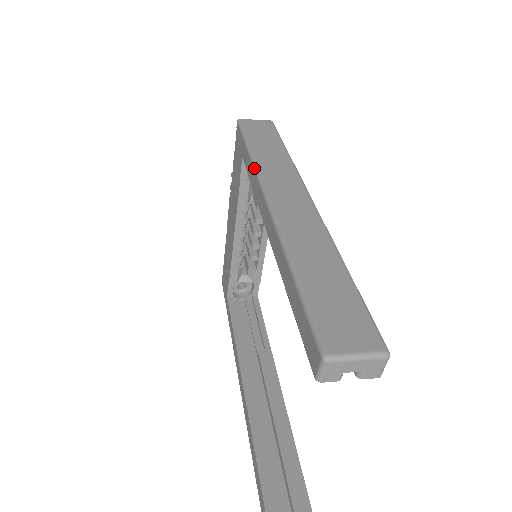
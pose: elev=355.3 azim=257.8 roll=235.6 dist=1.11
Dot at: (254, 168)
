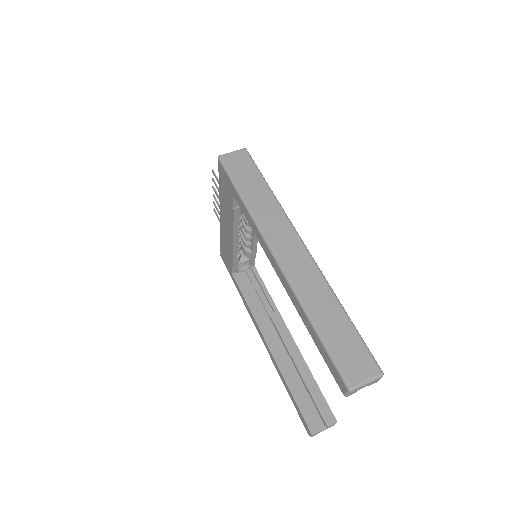
Dot at: (253, 221)
